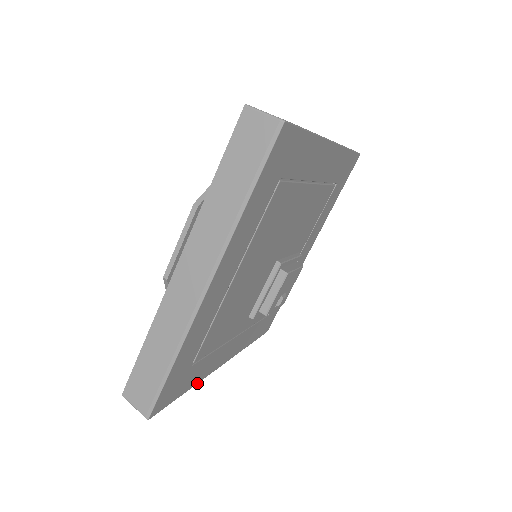
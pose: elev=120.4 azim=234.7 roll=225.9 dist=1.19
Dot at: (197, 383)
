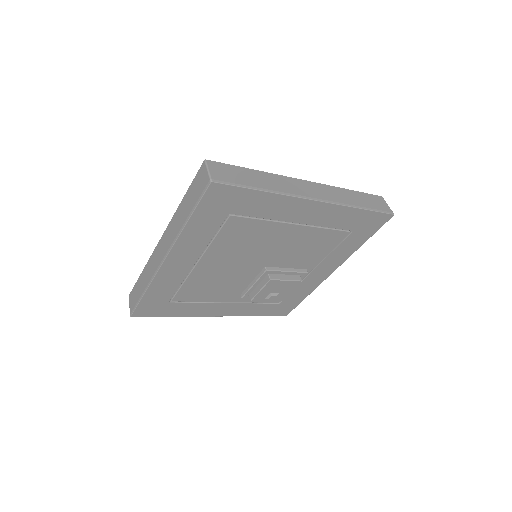
Dot at: (184, 316)
